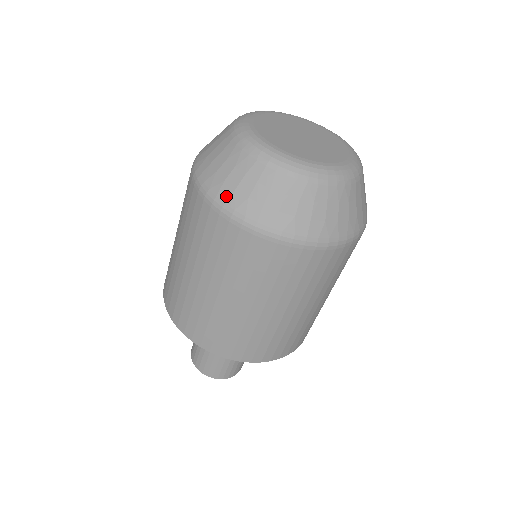
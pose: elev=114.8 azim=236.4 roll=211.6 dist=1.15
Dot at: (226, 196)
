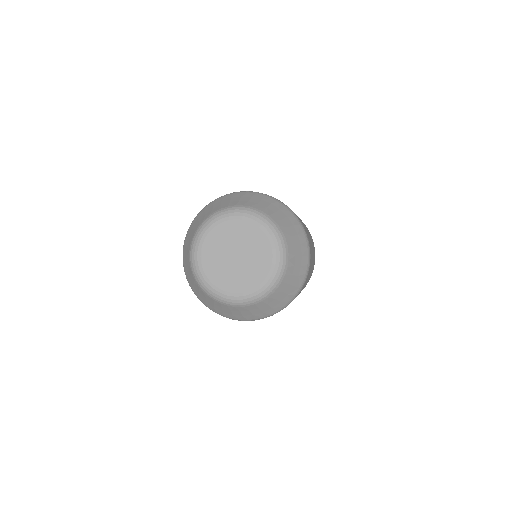
Dot at: (203, 302)
